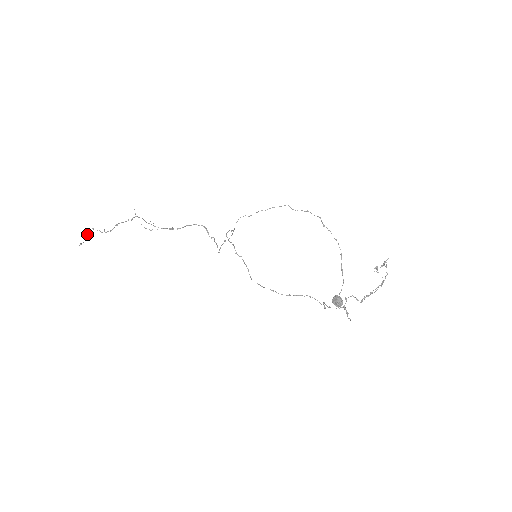
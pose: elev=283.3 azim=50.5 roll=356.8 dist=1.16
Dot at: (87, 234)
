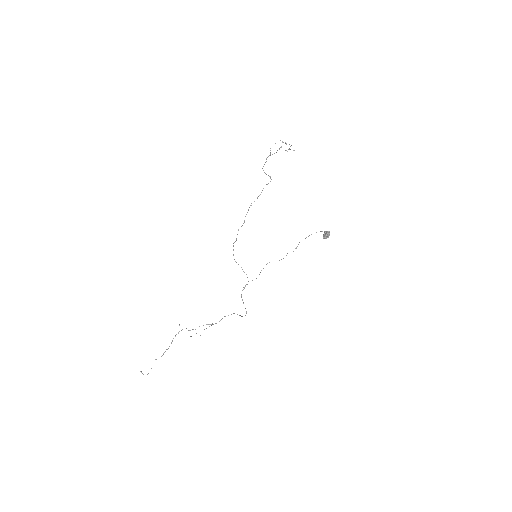
Dot at: occluded
